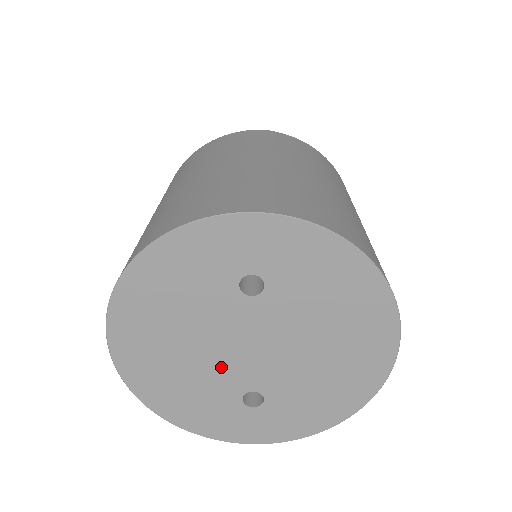
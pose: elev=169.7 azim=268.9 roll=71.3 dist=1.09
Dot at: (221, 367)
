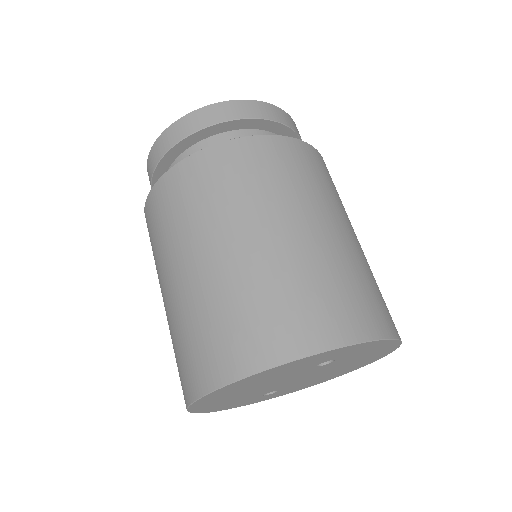
Dot at: (265, 390)
